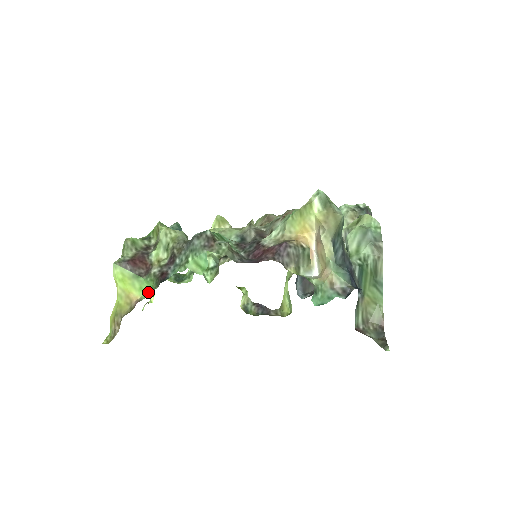
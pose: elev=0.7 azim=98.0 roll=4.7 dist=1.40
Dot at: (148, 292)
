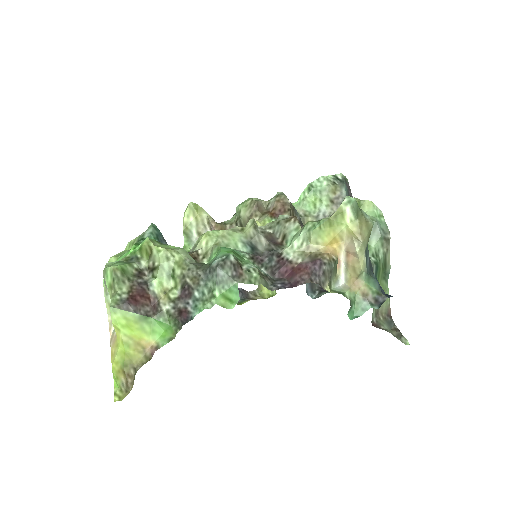
Dot at: (164, 335)
